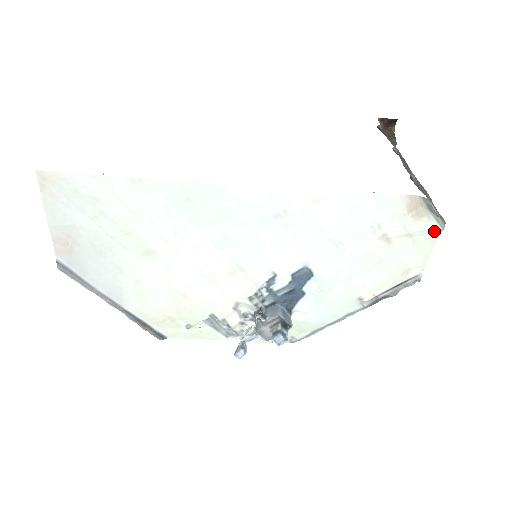
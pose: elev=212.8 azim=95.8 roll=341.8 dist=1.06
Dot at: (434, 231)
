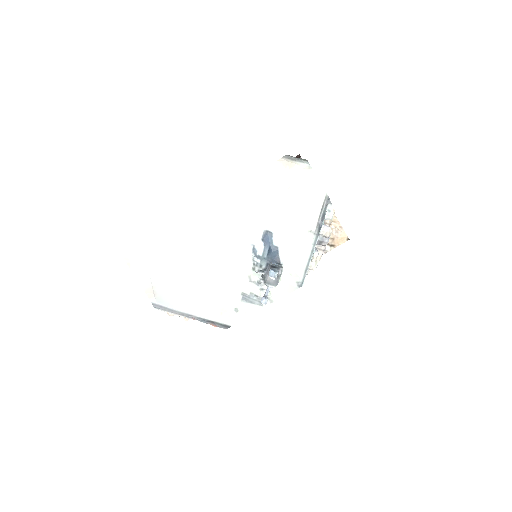
Dot at: (307, 168)
